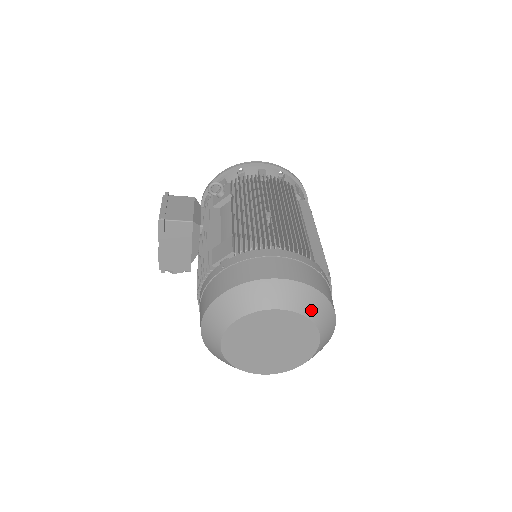
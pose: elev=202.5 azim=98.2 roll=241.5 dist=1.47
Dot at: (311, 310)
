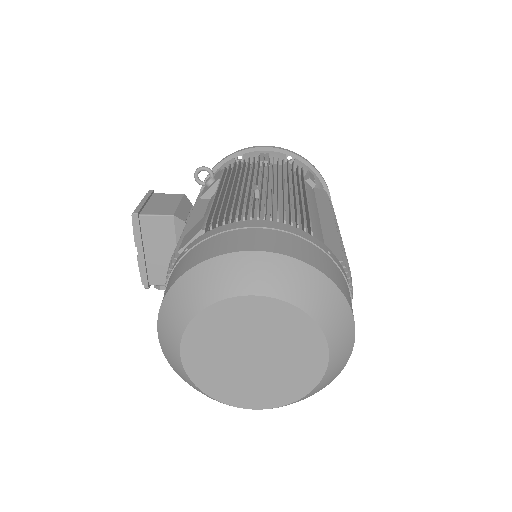
Dot at: (307, 298)
